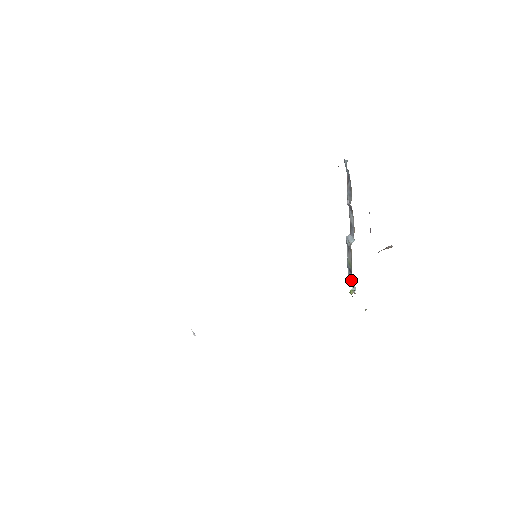
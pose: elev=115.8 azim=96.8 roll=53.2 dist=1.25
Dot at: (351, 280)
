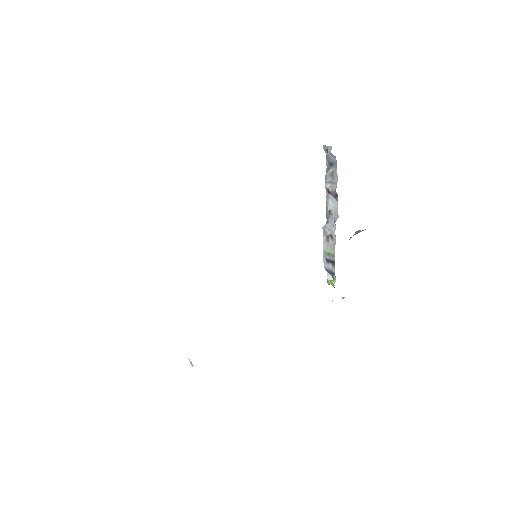
Dot at: (333, 269)
